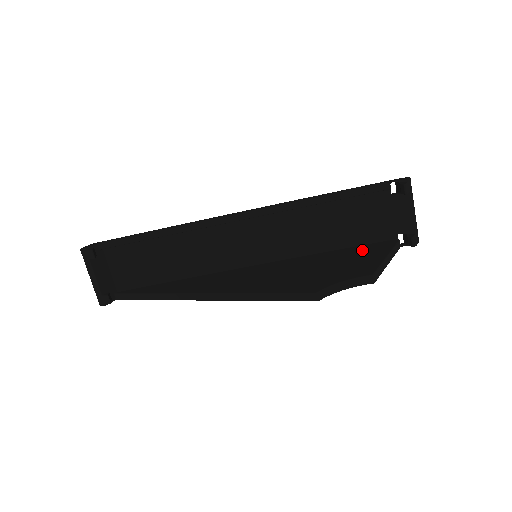
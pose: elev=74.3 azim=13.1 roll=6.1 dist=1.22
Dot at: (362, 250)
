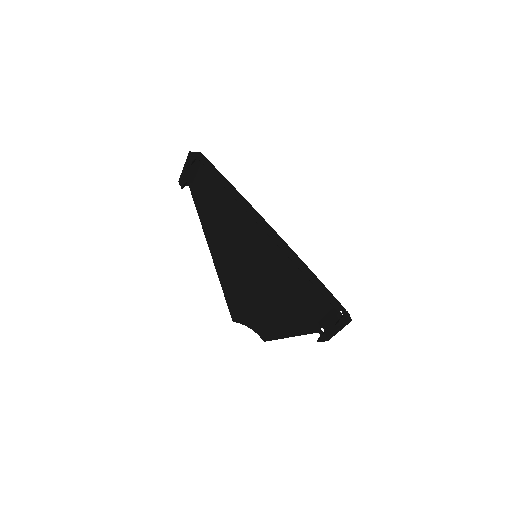
Dot at: (298, 314)
